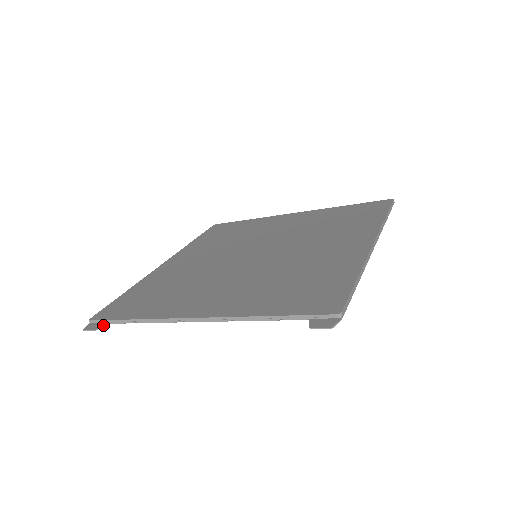
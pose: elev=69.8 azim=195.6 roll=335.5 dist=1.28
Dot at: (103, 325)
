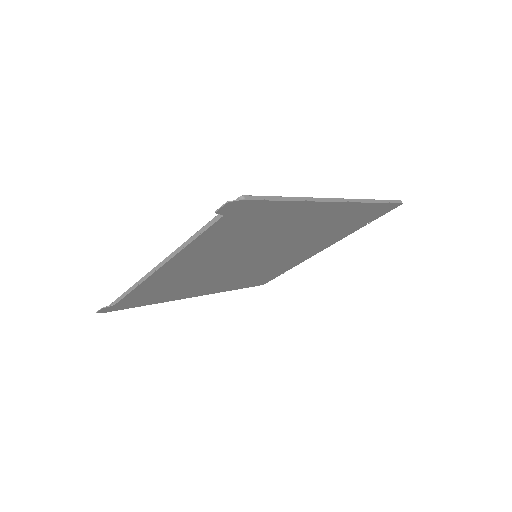
Dot at: (110, 305)
